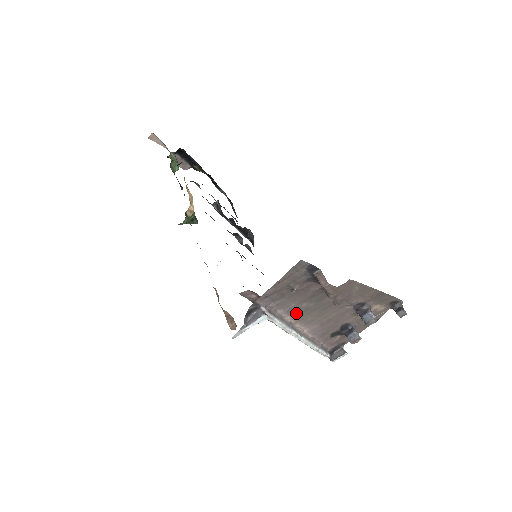
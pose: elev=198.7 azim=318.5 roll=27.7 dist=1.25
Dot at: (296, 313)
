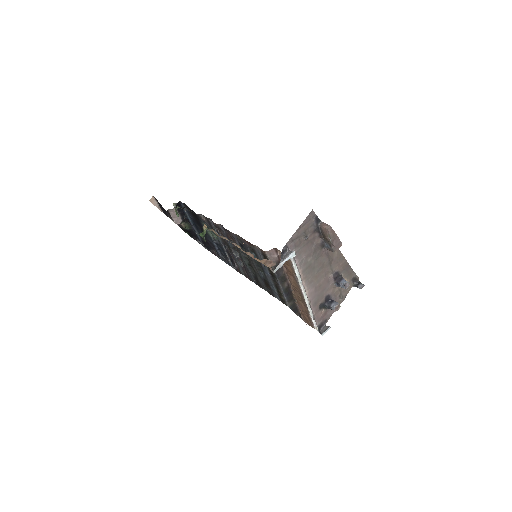
Dot at: (304, 268)
